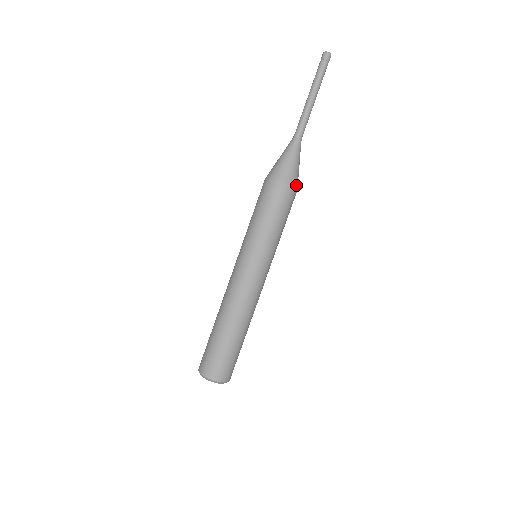
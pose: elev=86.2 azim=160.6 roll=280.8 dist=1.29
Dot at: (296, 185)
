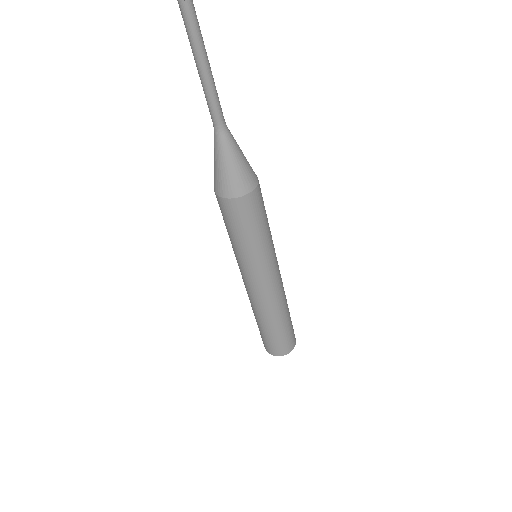
Dot at: (247, 188)
